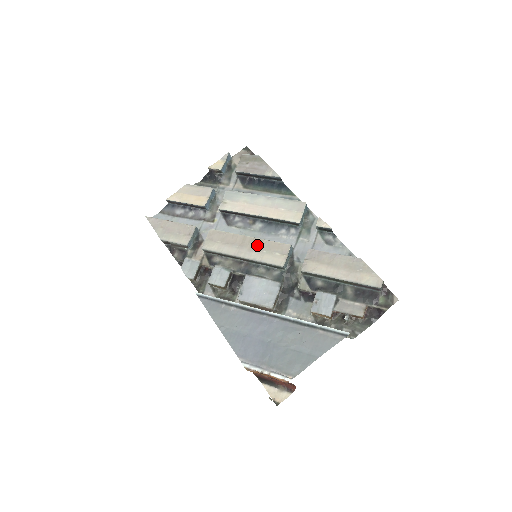
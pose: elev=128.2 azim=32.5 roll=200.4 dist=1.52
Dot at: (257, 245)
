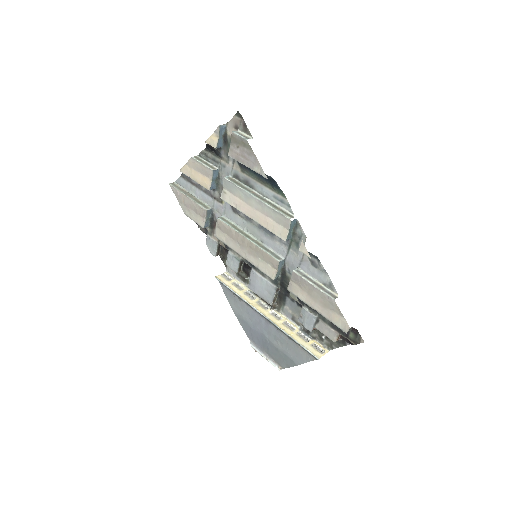
Dot at: (254, 250)
